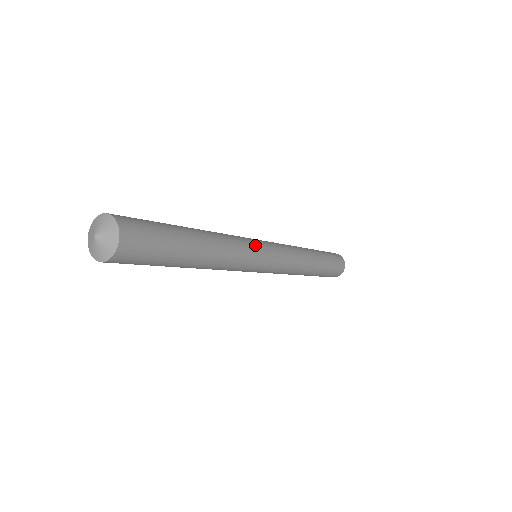
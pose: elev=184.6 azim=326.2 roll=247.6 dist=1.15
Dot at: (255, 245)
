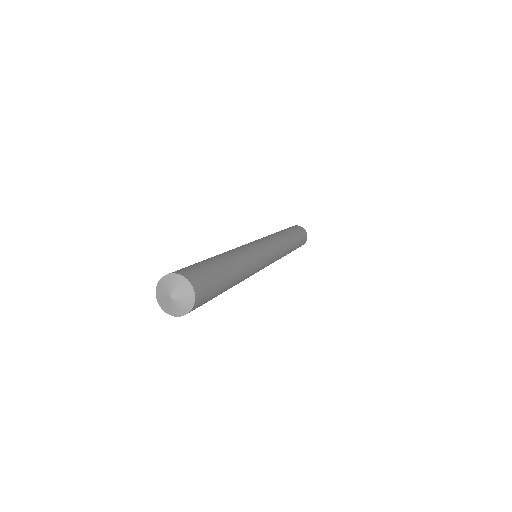
Dot at: (258, 248)
